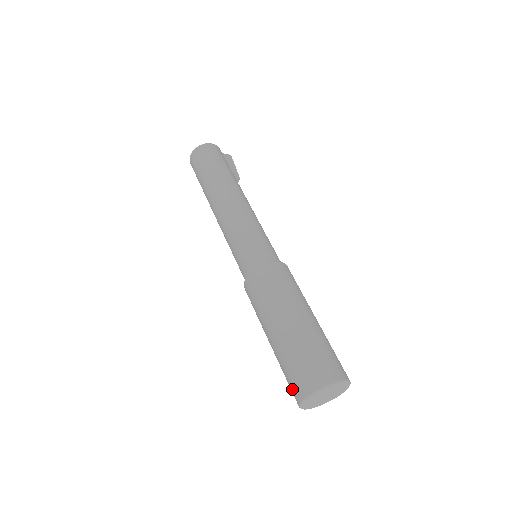
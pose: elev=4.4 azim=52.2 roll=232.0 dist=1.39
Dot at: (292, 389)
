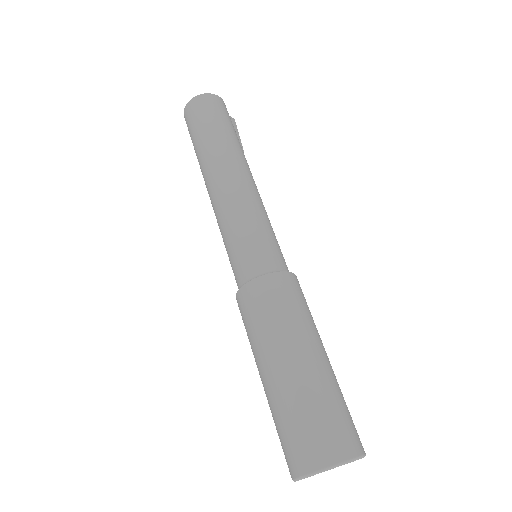
Dot at: (289, 453)
